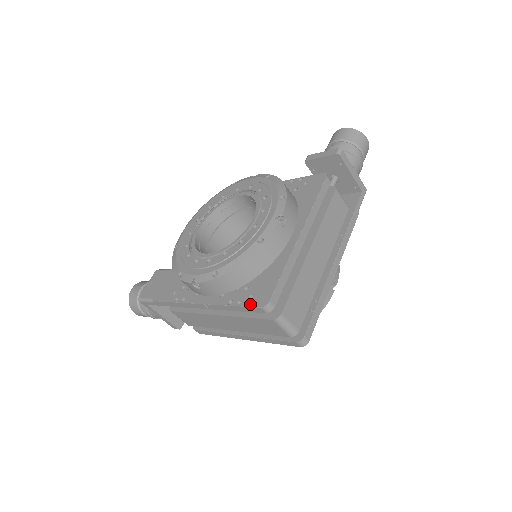
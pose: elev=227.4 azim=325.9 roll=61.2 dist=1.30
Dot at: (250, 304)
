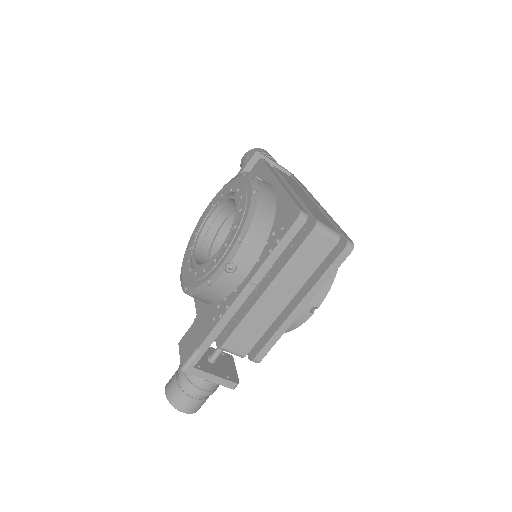
Dot at: (287, 229)
